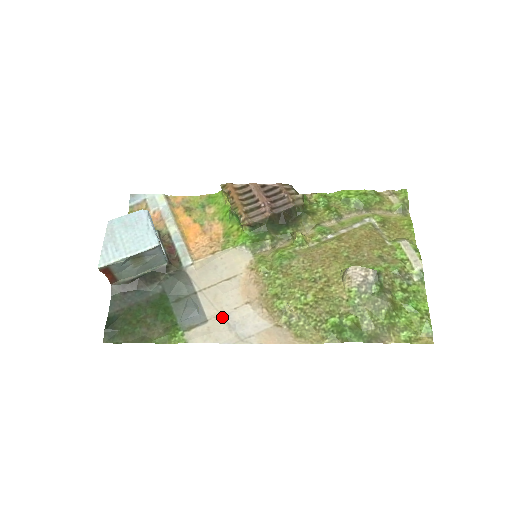
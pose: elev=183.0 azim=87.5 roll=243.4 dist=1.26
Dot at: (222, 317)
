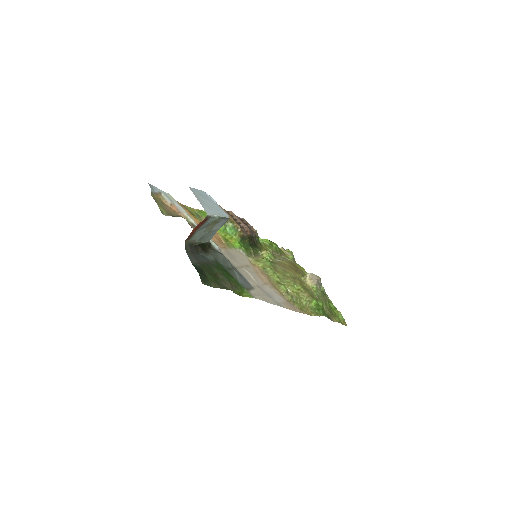
Dot at: (260, 288)
